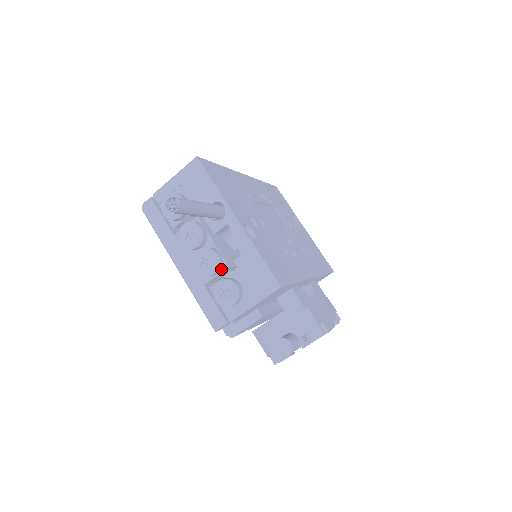
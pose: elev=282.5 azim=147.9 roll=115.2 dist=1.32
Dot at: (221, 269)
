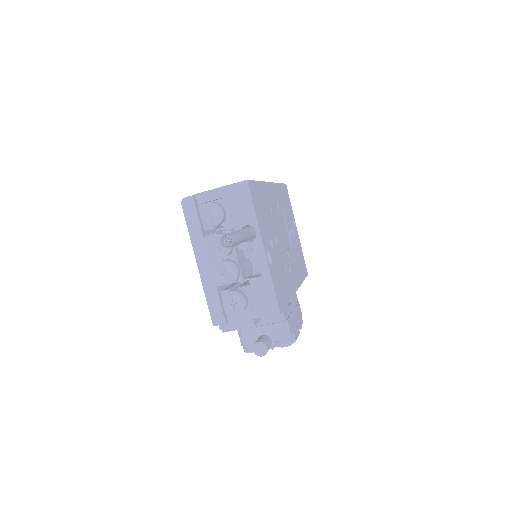
Dot at: (236, 281)
